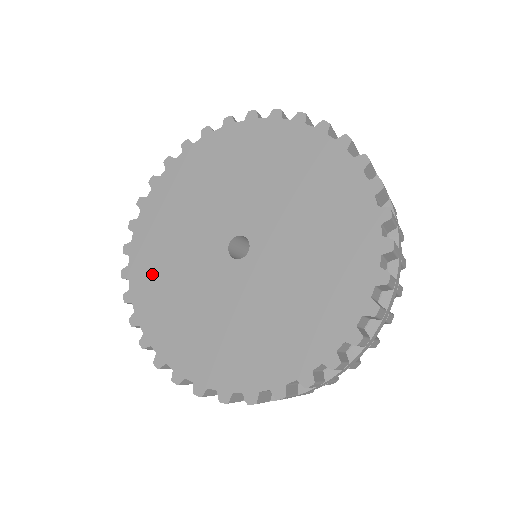
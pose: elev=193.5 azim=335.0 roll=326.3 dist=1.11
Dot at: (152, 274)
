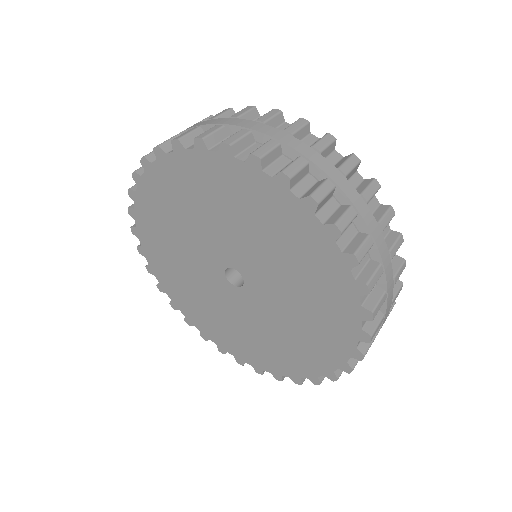
Dot at: (156, 220)
